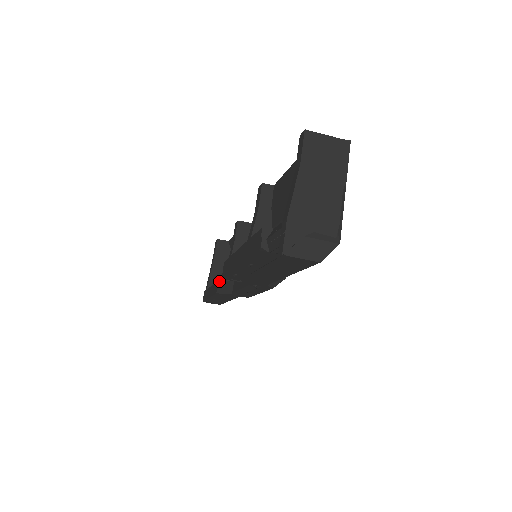
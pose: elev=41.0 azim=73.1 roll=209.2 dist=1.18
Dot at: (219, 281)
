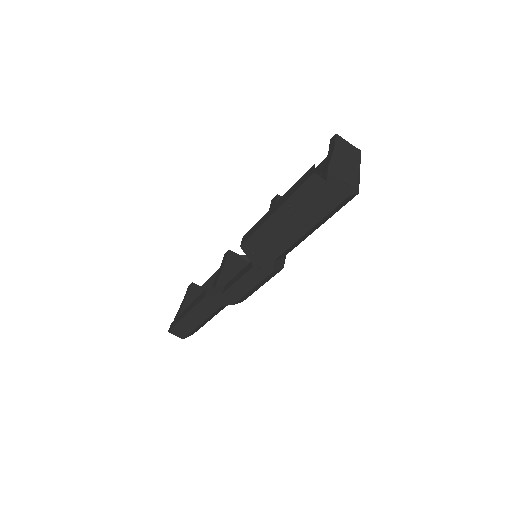
Dot at: (208, 288)
